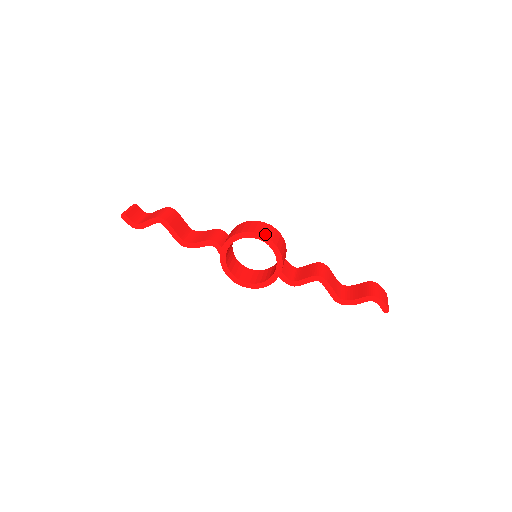
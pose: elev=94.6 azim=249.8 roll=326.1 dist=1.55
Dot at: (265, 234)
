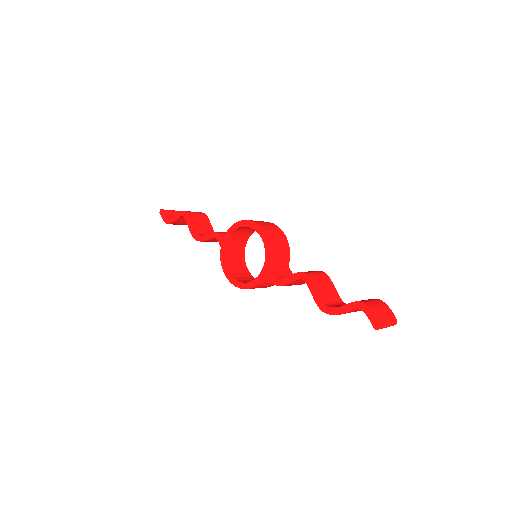
Dot at: (259, 224)
